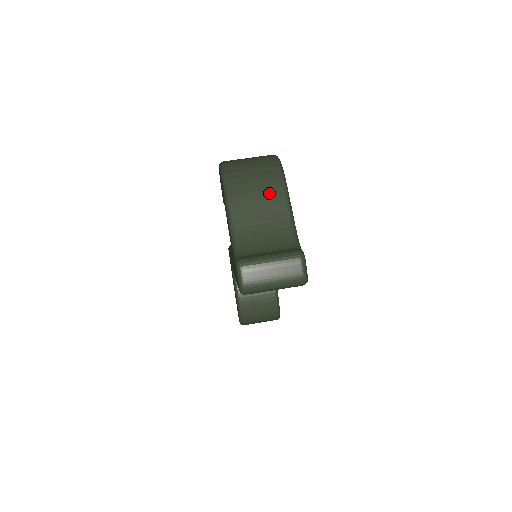
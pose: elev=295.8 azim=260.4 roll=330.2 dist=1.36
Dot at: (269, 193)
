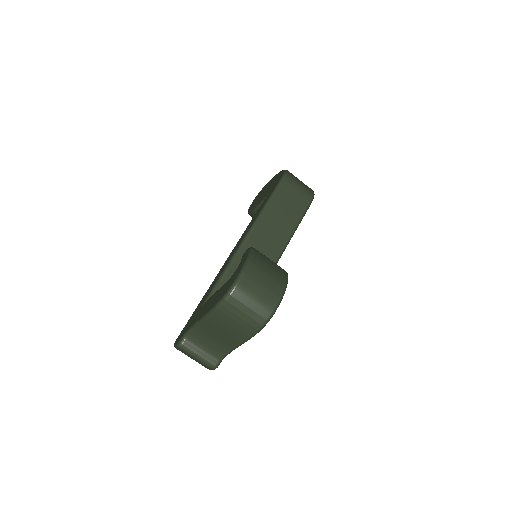
Dot at: (234, 335)
